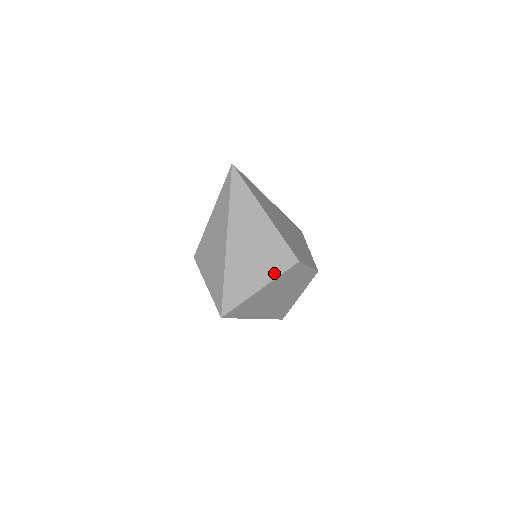
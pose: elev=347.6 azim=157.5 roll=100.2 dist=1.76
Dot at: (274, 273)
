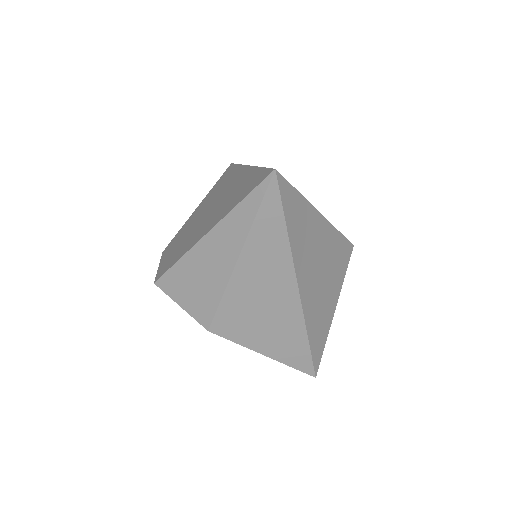
Dot at: (341, 281)
